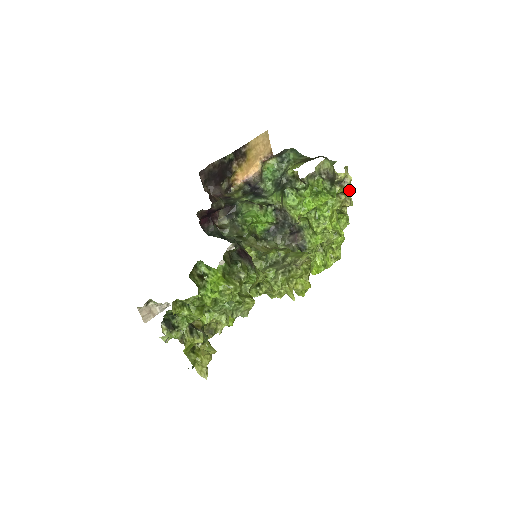
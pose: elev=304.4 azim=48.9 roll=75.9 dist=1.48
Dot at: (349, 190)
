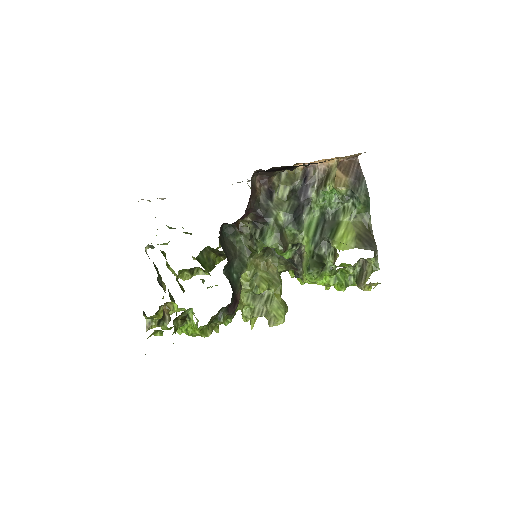
Dot at: occluded
